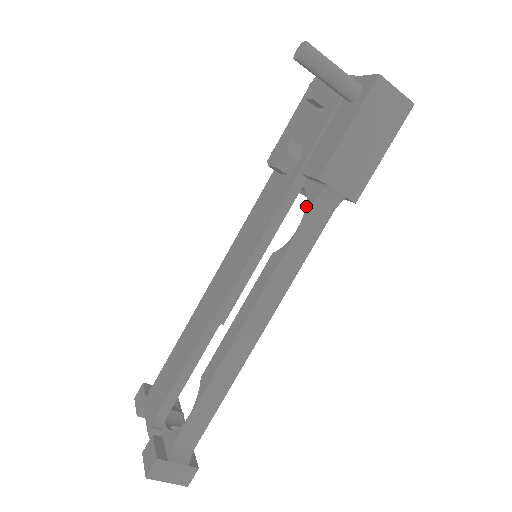
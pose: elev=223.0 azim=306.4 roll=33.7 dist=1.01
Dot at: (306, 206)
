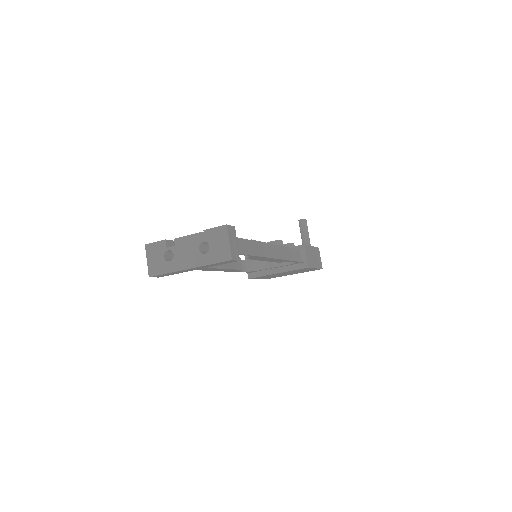
Dot at: occluded
